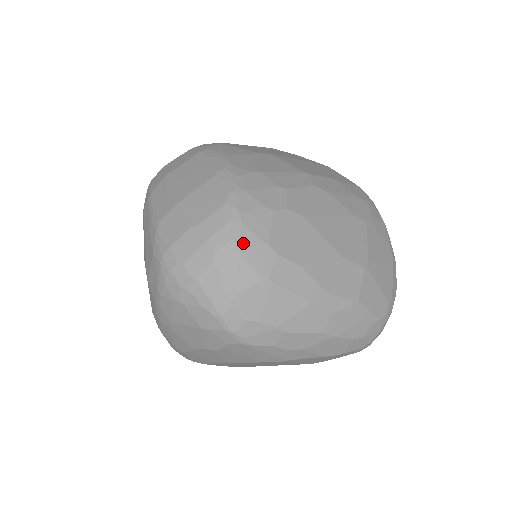
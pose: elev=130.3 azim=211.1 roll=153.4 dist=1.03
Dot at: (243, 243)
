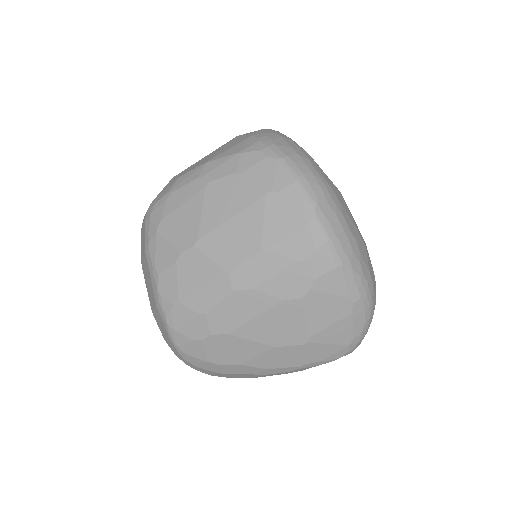
Dot at: (193, 362)
